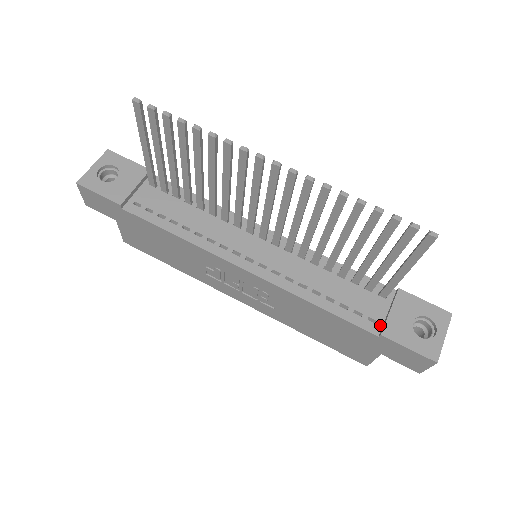
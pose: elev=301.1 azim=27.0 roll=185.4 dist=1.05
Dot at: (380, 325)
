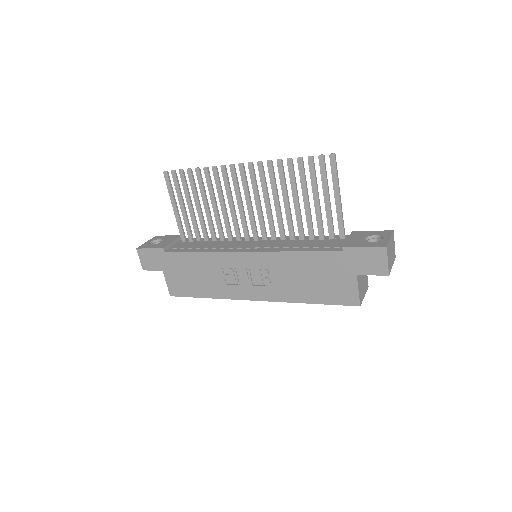
Dot at: occluded
